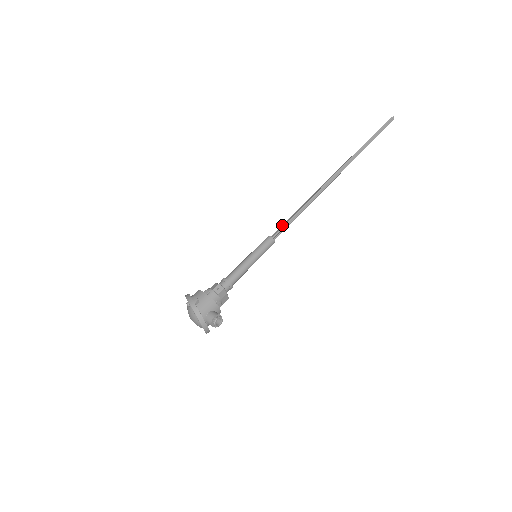
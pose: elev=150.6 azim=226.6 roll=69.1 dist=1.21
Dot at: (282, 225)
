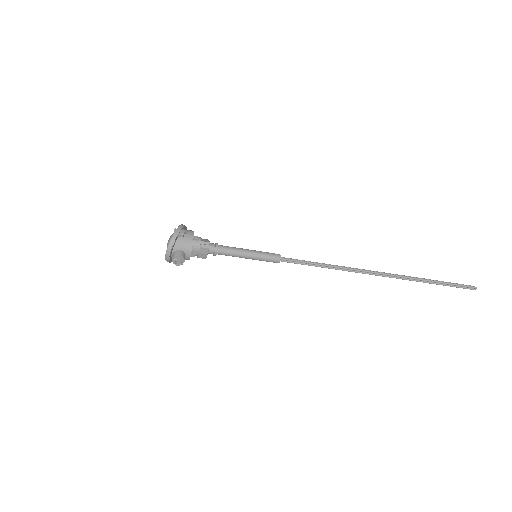
Dot at: occluded
